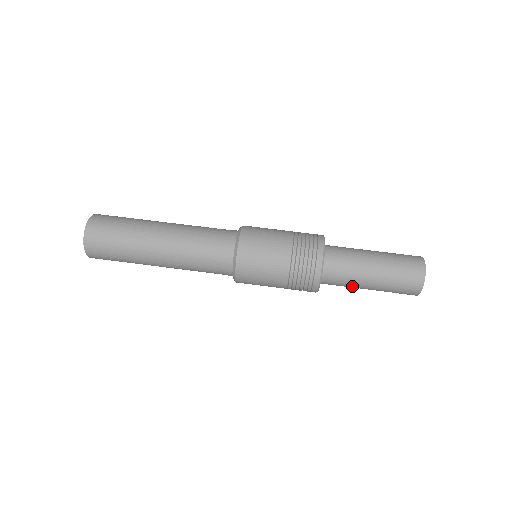
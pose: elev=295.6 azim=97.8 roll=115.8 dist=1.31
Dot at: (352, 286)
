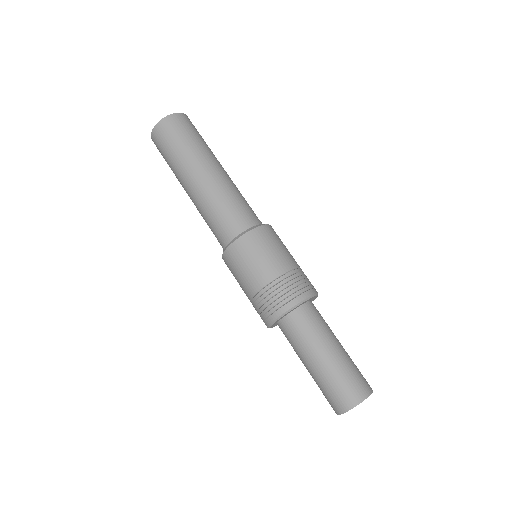
Dot at: occluded
